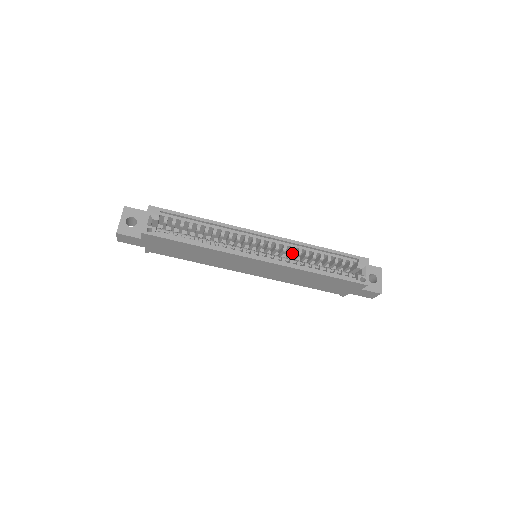
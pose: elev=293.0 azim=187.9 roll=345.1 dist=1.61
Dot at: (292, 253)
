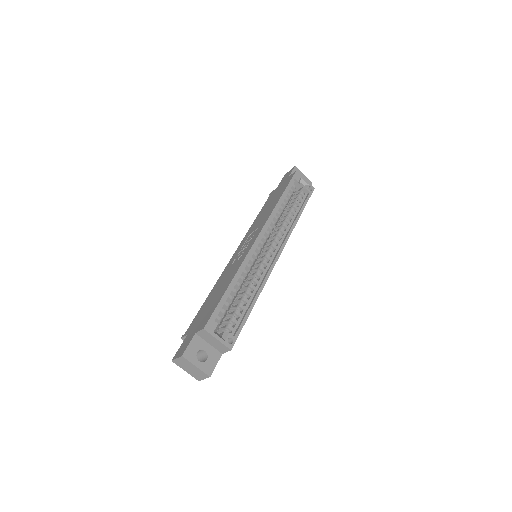
Dot at: occluded
